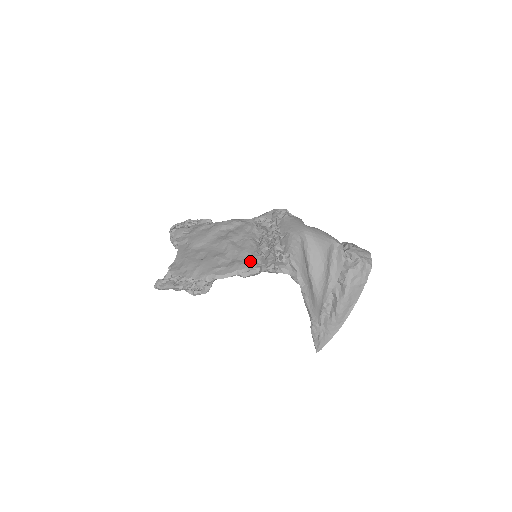
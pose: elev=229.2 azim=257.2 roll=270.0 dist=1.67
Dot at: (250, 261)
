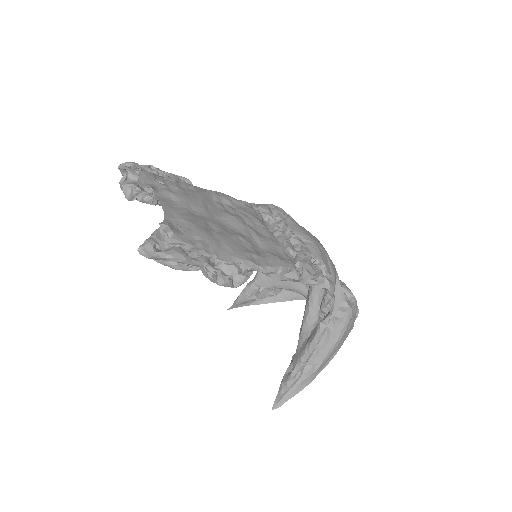
Dot at: (289, 259)
